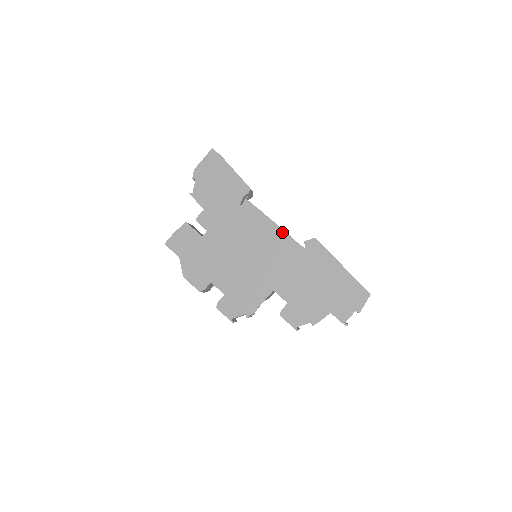
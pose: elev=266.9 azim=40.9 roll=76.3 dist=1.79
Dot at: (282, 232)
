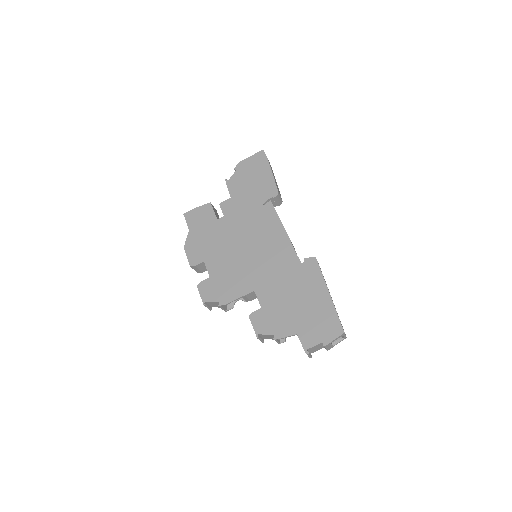
Dot at: (288, 241)
